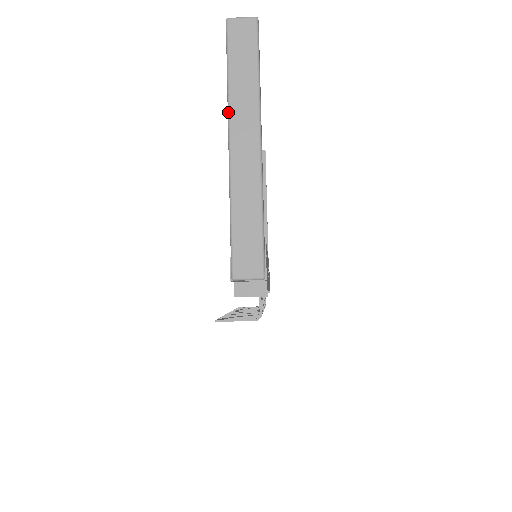
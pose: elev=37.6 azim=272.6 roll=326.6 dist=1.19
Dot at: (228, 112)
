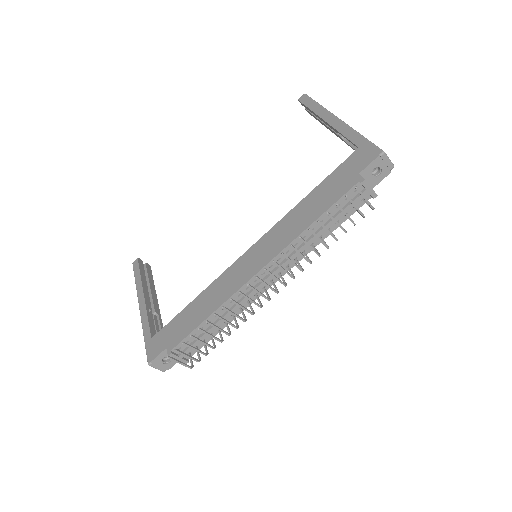
Dot at: (329, 111)
